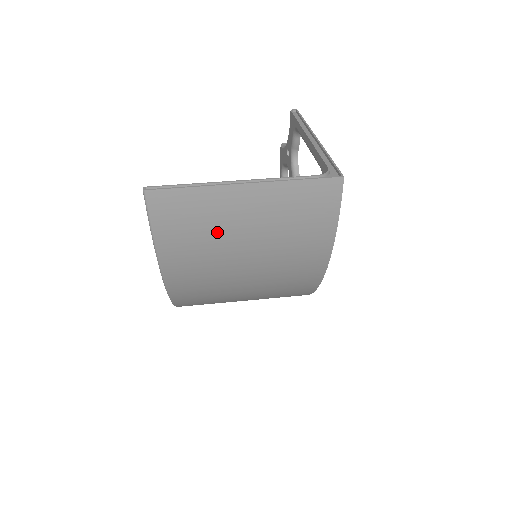
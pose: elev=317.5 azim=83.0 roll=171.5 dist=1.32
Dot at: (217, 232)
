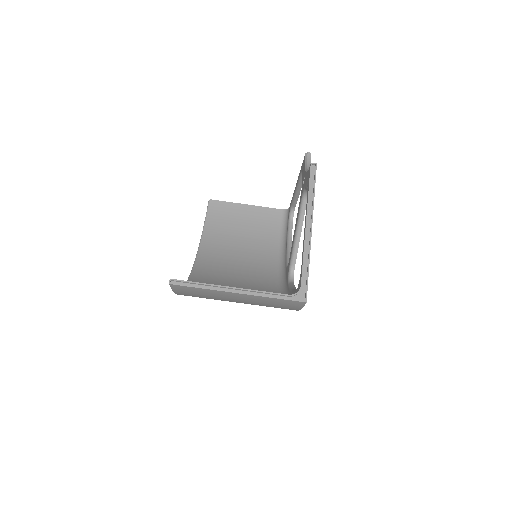
Dot at: (217, 298)
